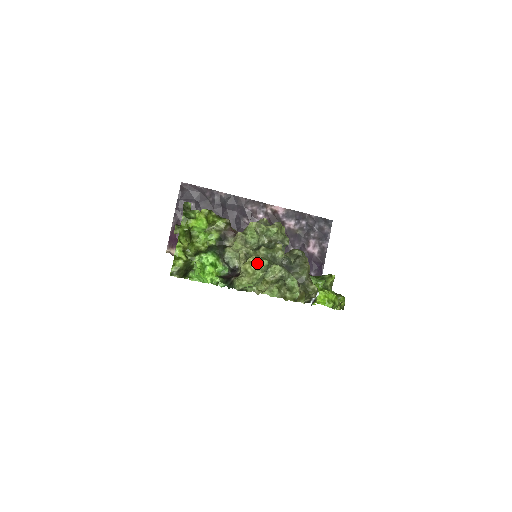
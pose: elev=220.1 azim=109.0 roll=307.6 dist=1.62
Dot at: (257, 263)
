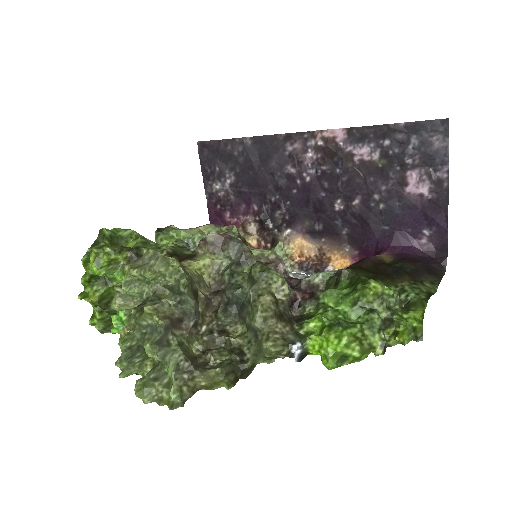
Dot at: occluded
